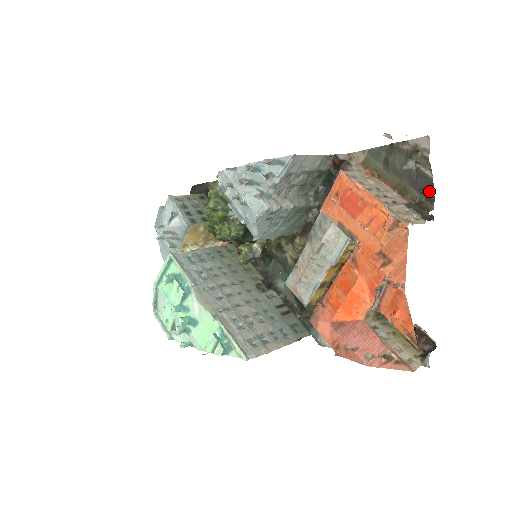
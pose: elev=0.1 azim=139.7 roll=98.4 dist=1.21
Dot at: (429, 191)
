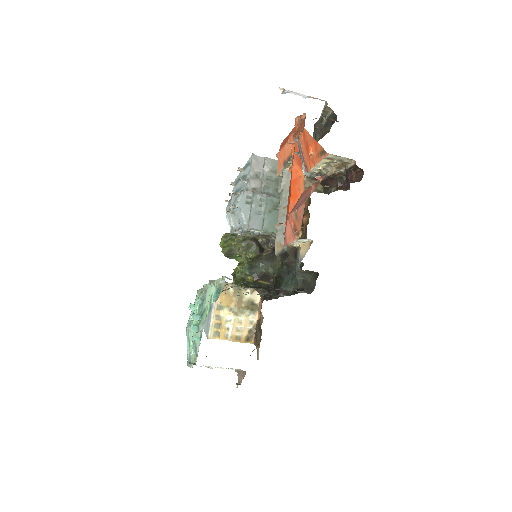
Dot at: (334, 118)
